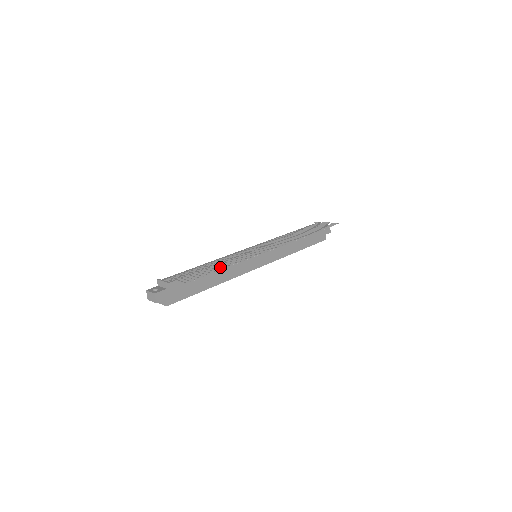
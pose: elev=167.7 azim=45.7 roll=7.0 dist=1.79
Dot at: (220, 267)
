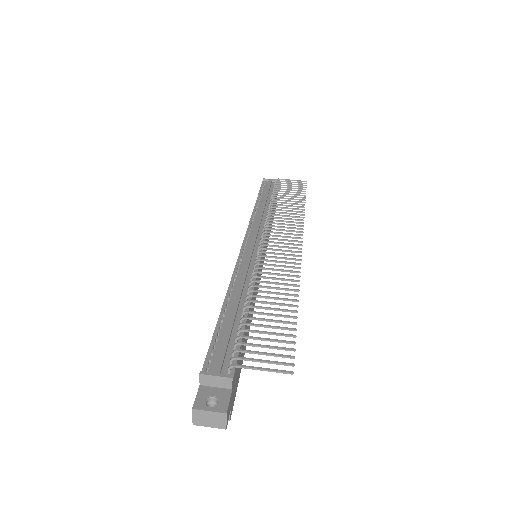
Dot at: (252, 299)
